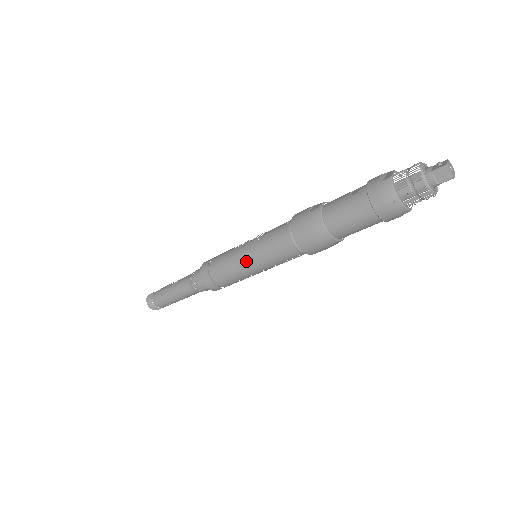
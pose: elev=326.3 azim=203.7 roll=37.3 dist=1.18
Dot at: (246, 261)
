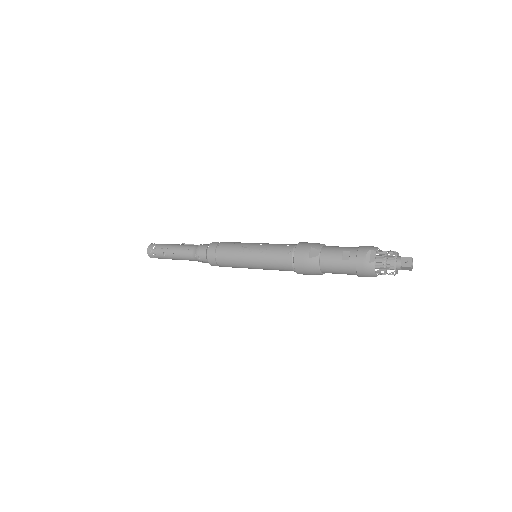
Dot at: (251, 266)
